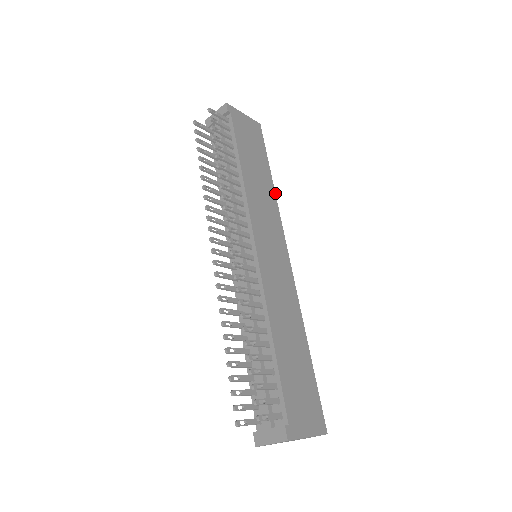
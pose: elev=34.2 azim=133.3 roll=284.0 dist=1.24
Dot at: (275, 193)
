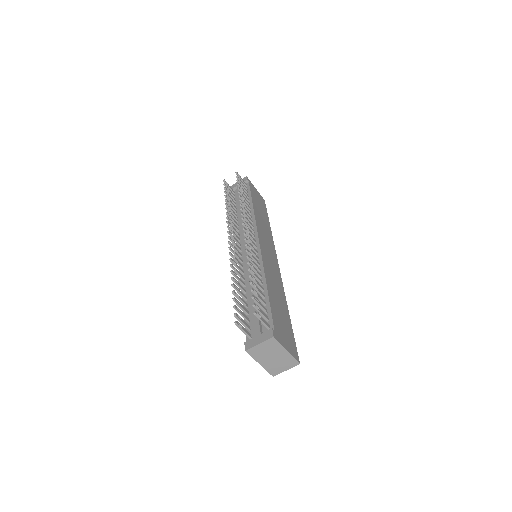
Dot at: occluded
